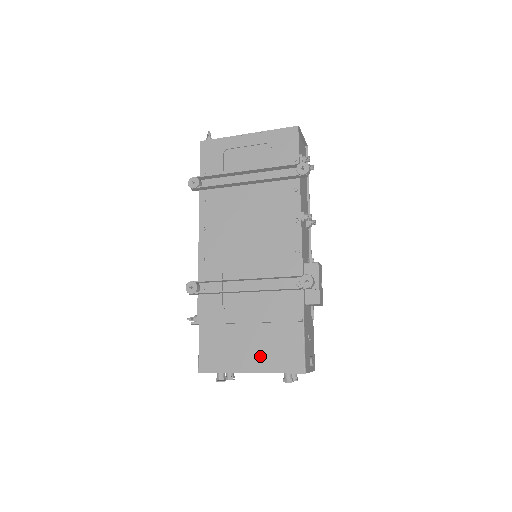
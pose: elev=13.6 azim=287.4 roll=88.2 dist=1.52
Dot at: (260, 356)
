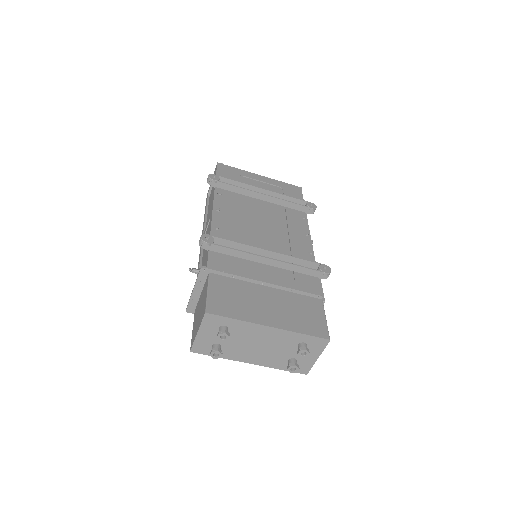
Dot at: (281, 315)
